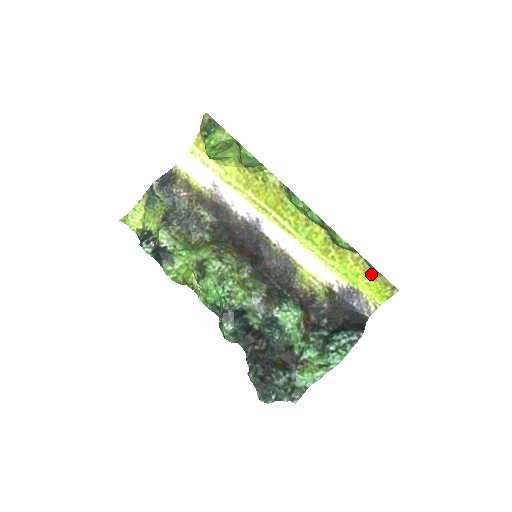
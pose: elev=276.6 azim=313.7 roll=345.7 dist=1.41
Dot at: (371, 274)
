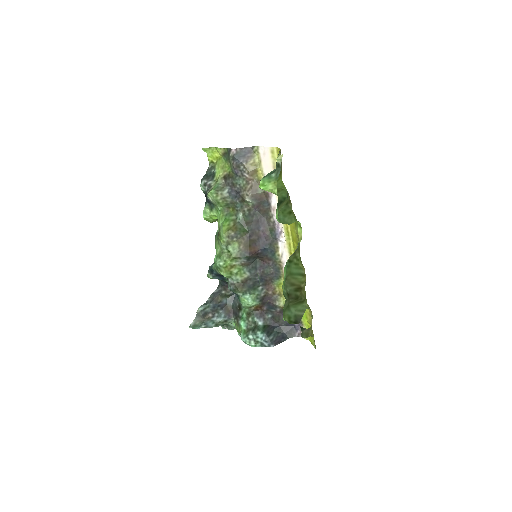
Dot at: occluded
